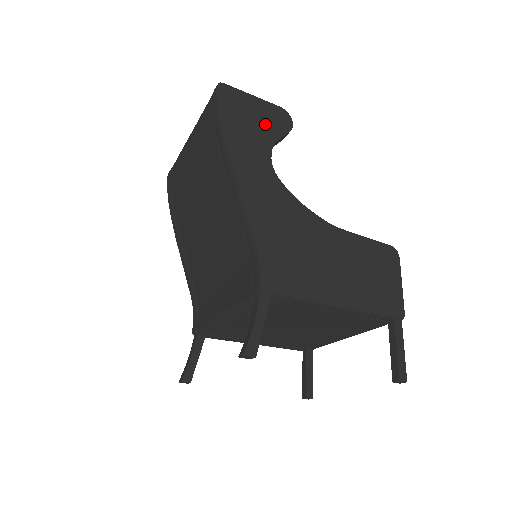
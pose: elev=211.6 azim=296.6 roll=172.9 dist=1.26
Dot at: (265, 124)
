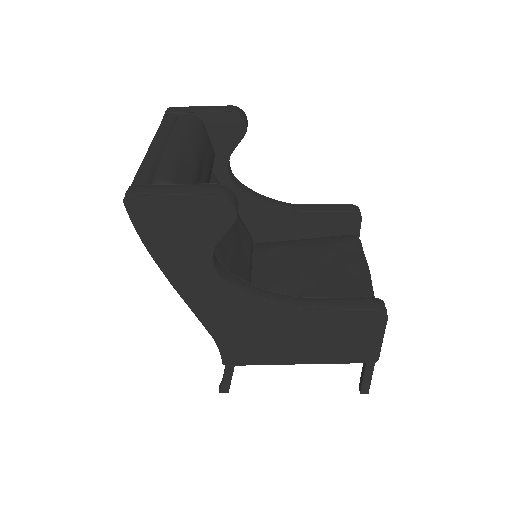
Dot at: (198, 228)
